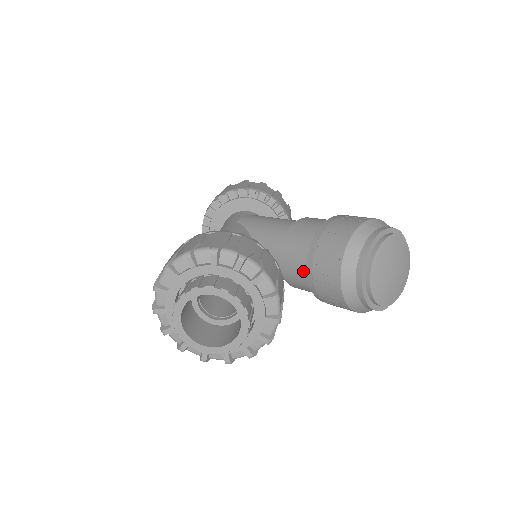
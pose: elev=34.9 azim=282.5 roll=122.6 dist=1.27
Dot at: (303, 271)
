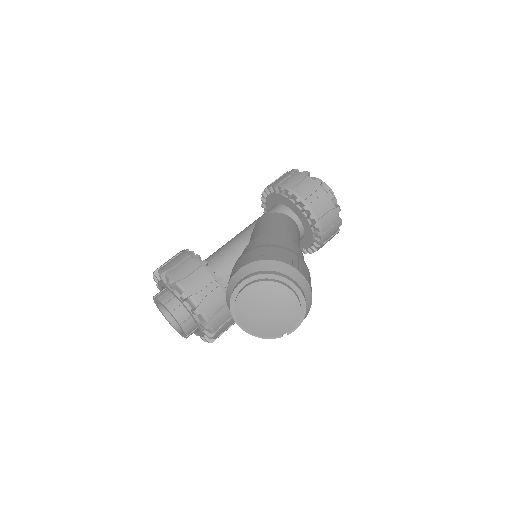
Dot at: occluded
